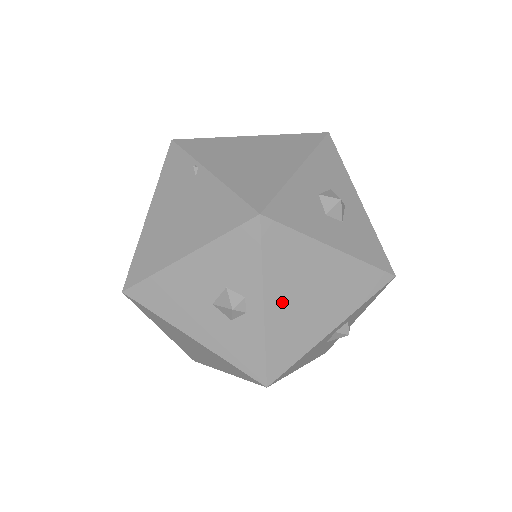
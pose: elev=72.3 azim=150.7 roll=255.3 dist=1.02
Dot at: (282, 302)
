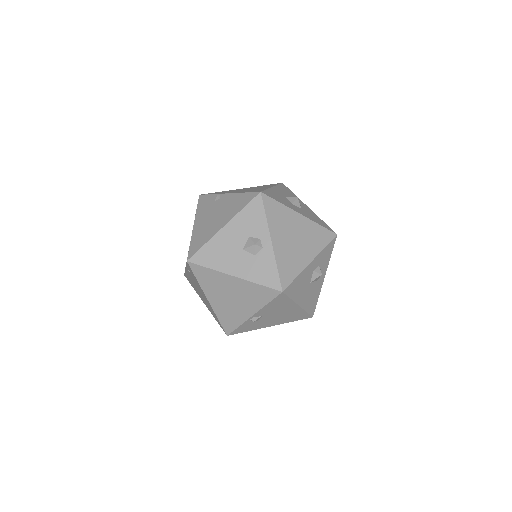
Dot at: (280, 240)
